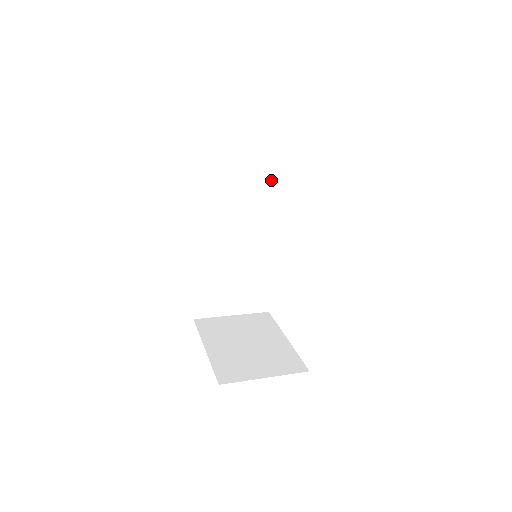
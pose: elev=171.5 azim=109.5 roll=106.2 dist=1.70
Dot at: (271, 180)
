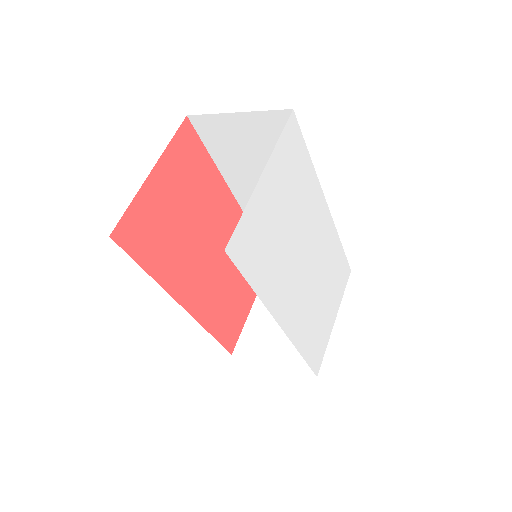
Dot at: occluded
